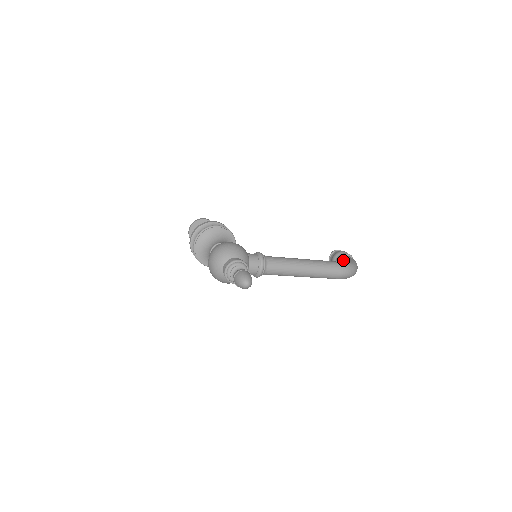
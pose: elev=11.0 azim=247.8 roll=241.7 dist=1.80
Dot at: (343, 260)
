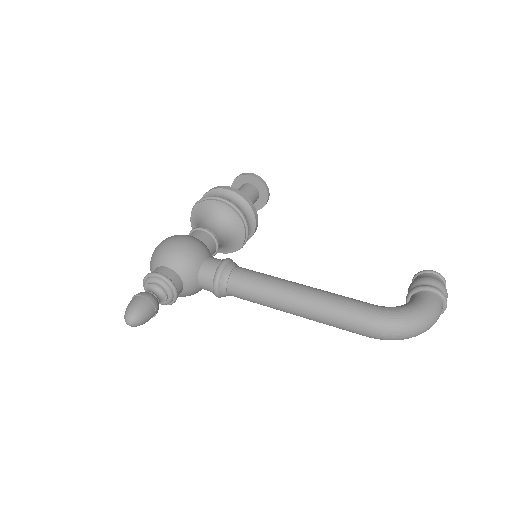
Dot at: (410, 300)
